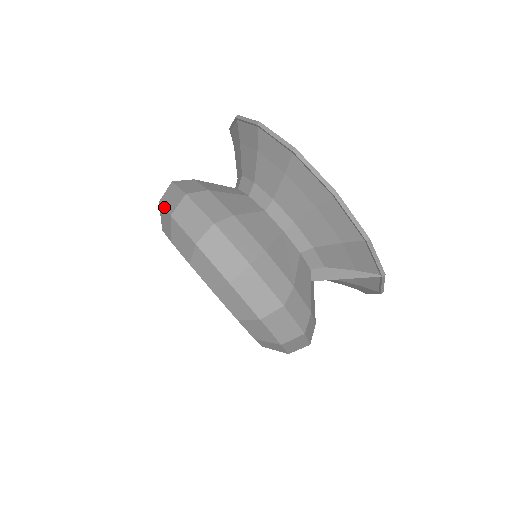
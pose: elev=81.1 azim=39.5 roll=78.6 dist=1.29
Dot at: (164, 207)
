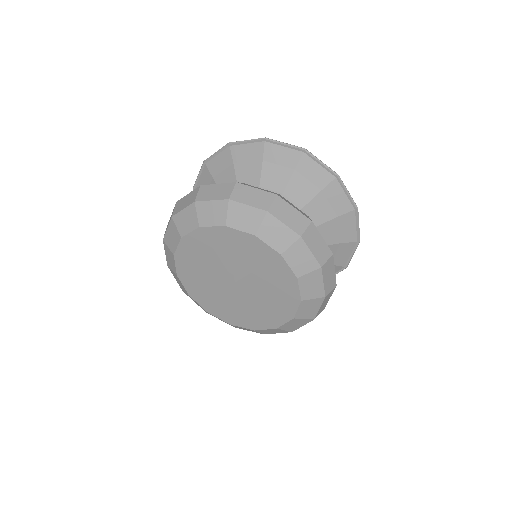
Dot at: (284, 222)
